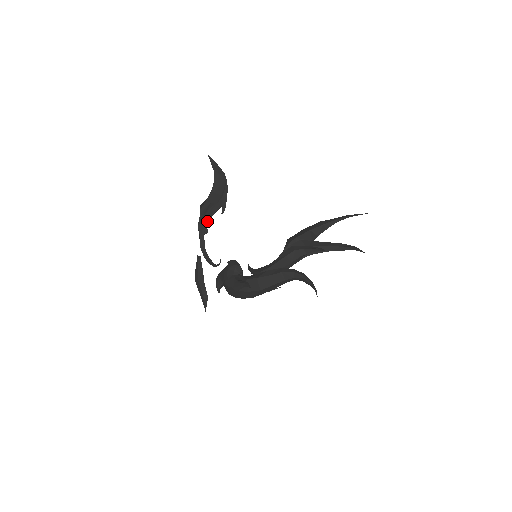
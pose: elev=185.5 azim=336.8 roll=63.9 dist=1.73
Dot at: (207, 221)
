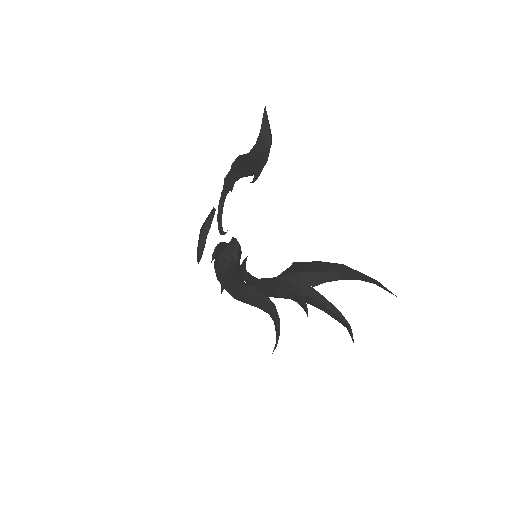
Dot at: (236, 179)
